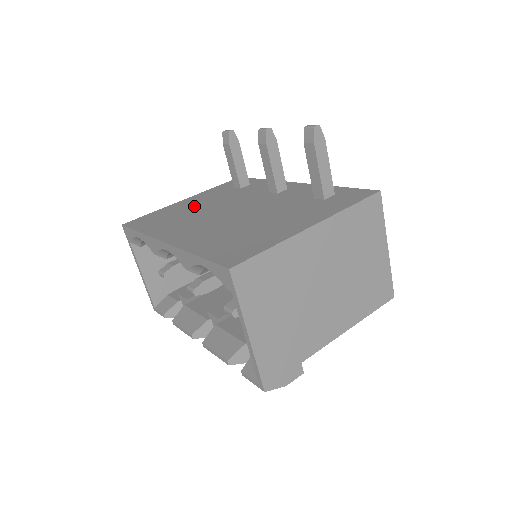
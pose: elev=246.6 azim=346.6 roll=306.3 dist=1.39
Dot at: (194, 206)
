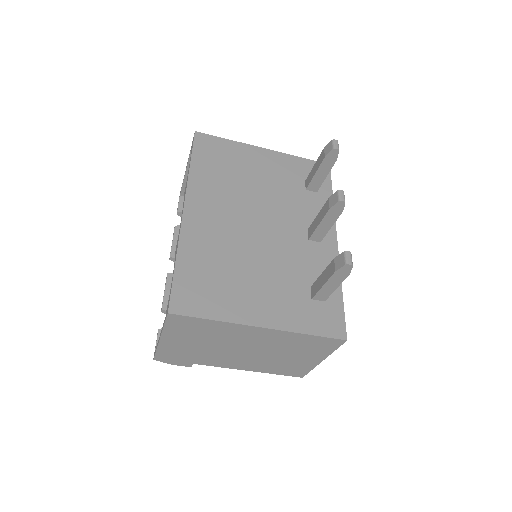
Dot at: (255, 174)
